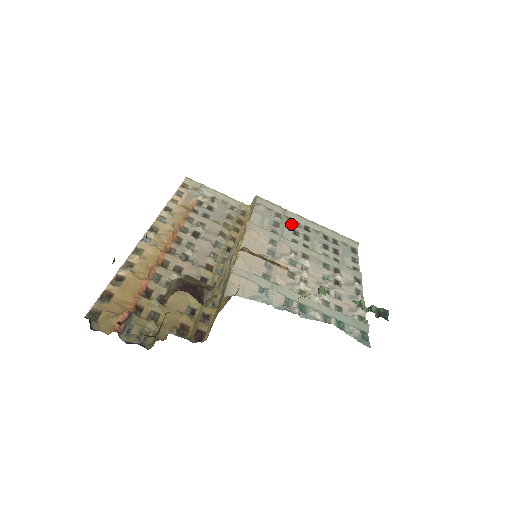
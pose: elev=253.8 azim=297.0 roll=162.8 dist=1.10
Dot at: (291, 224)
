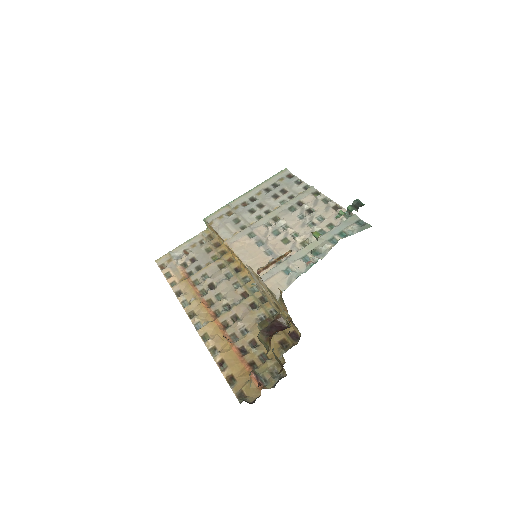
Dot at: (242, 209)
